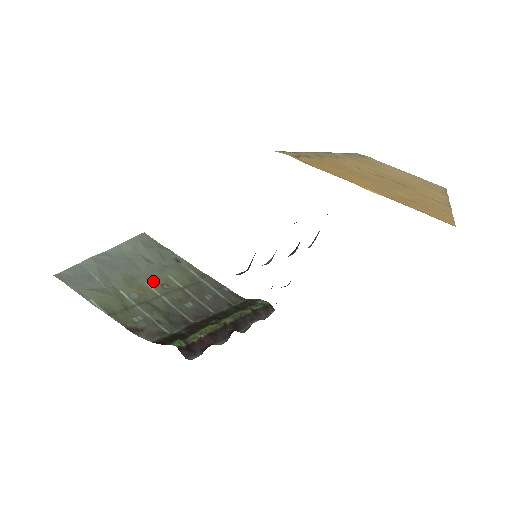
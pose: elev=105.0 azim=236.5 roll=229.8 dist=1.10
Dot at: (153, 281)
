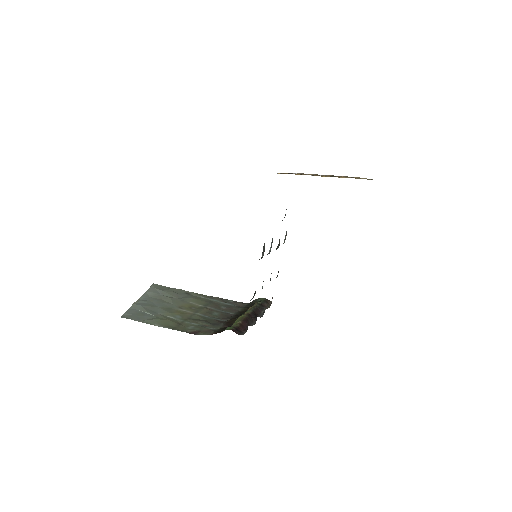
Dot at: (183, 307)
